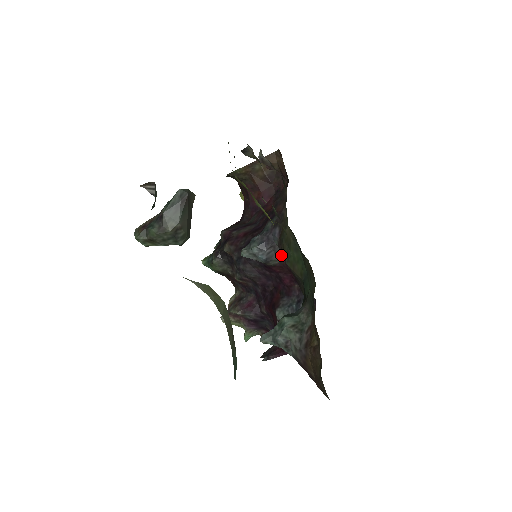
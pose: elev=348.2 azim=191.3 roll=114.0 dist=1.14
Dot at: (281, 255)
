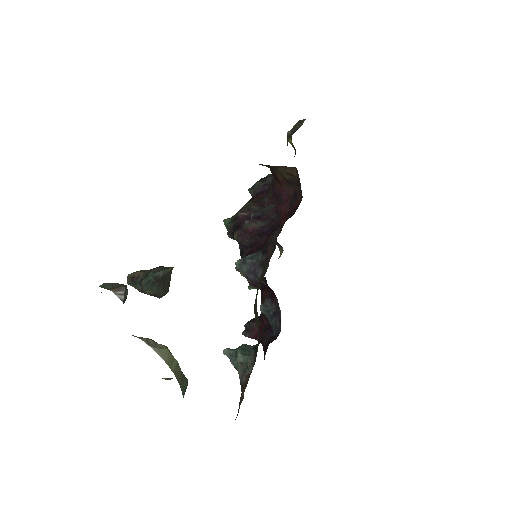
Dot at: occluded
